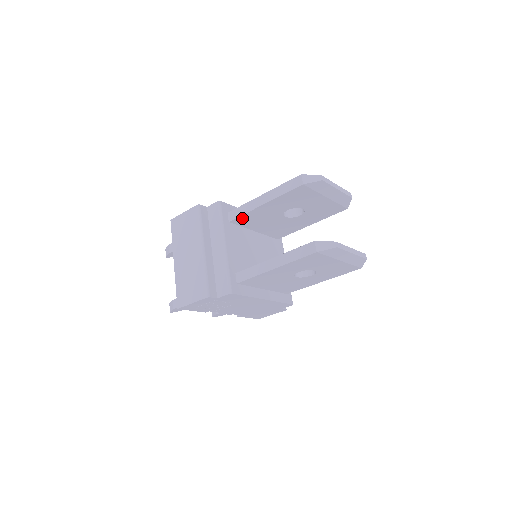
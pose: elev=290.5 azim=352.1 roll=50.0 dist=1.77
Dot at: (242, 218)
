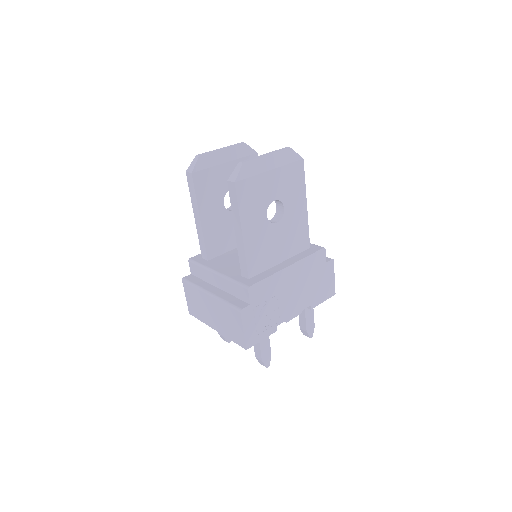
Dot at: (210, 247)
